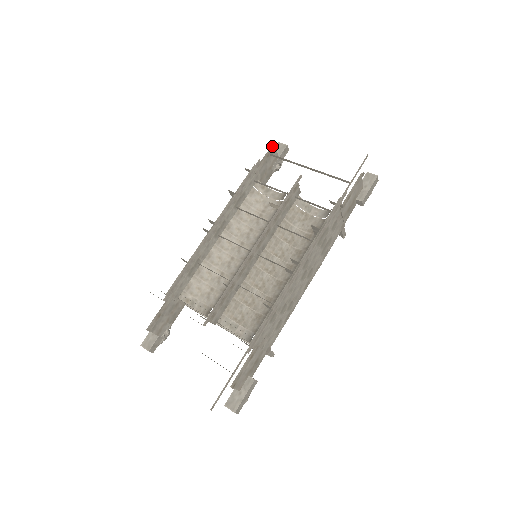
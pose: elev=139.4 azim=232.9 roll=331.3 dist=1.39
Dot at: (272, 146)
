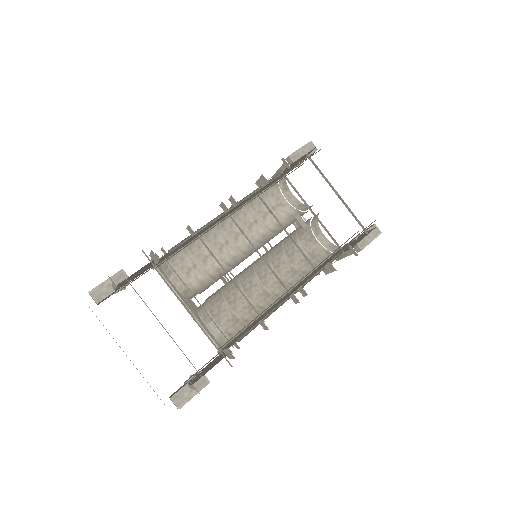
Dot at: occluded
